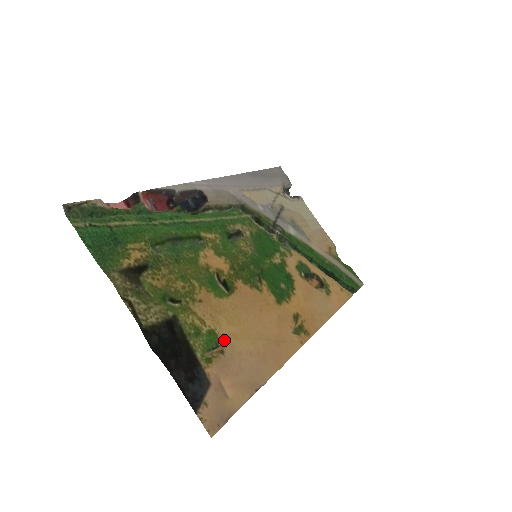
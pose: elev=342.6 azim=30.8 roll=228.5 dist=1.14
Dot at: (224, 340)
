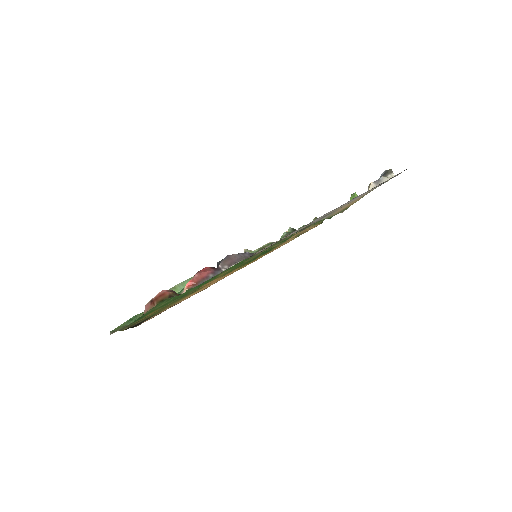
Dot at: occluded
